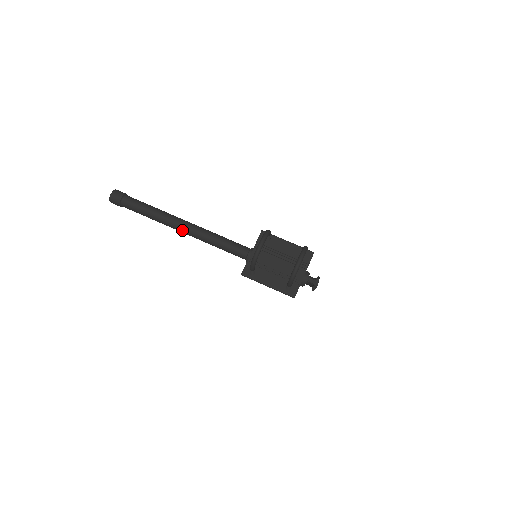
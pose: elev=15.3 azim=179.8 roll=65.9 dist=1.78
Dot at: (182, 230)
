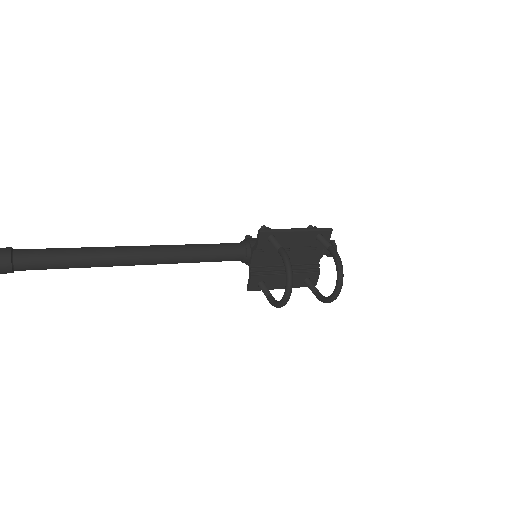
Dot at: occluded
